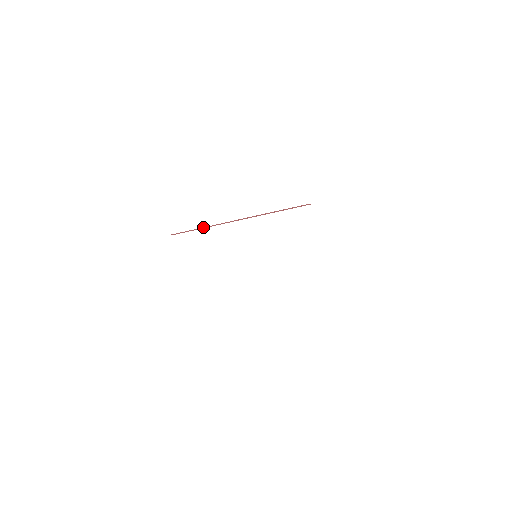
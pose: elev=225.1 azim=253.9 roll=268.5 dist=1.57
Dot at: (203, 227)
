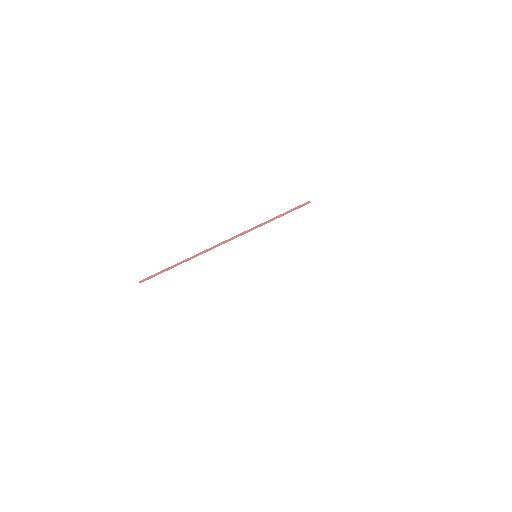
Dot at: (180, 262)
